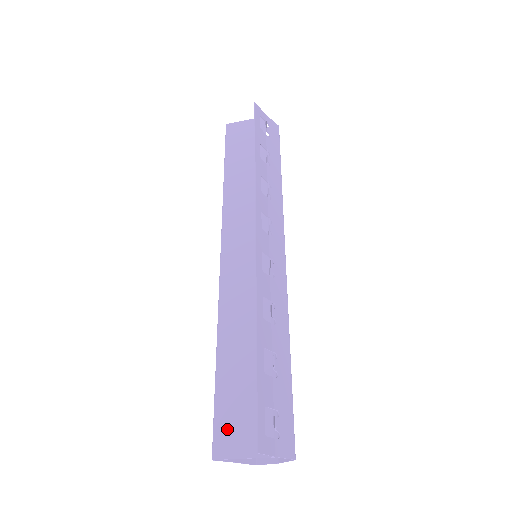
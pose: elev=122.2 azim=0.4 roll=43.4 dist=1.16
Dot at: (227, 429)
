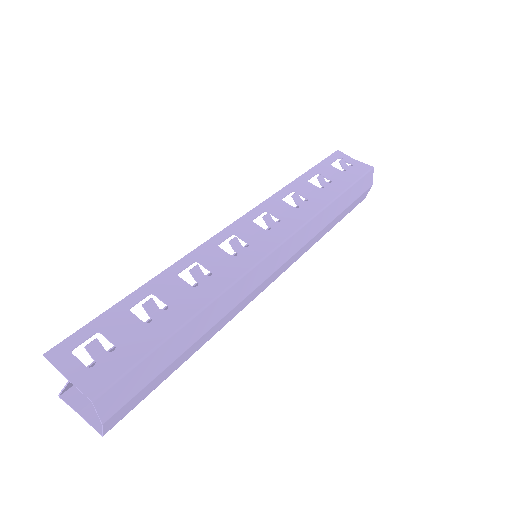
Dot at: occluded
